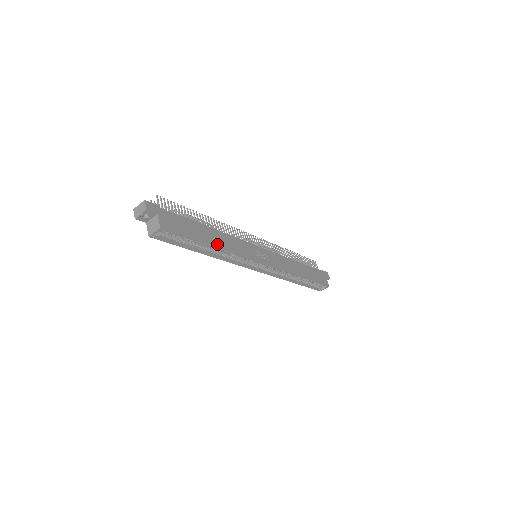
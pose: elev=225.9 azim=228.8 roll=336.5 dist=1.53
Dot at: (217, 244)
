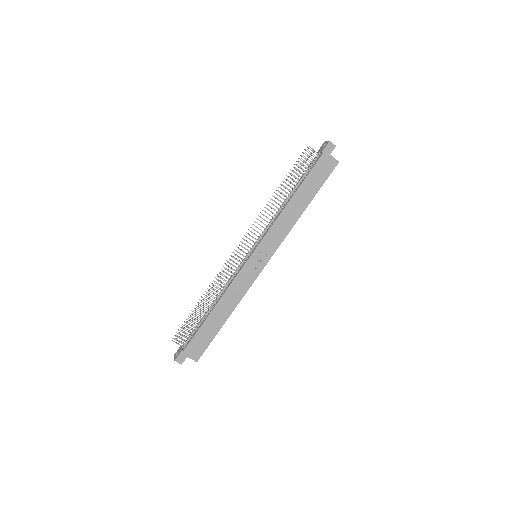
Dot at: (228, 313)
